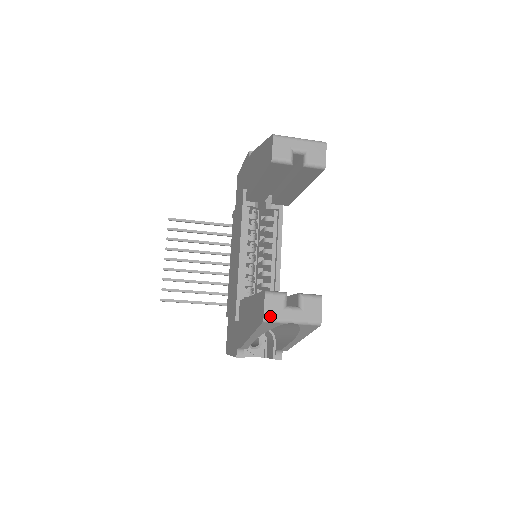
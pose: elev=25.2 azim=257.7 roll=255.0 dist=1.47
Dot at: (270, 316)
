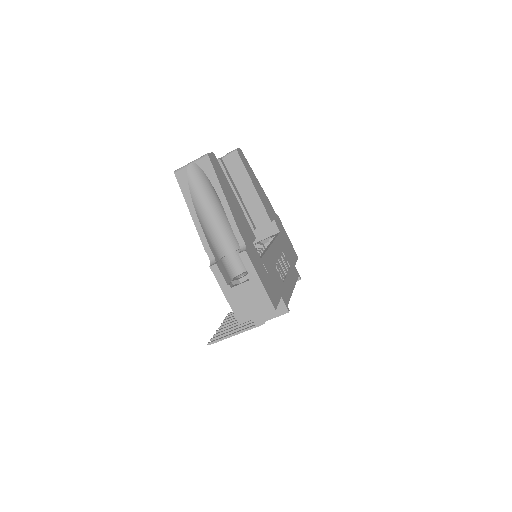
Dot at: (178, 169)
